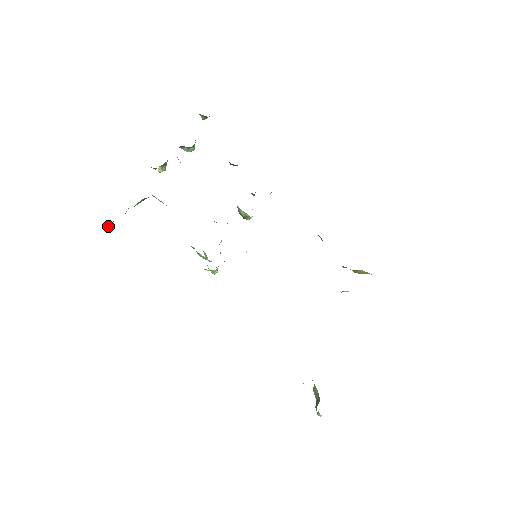
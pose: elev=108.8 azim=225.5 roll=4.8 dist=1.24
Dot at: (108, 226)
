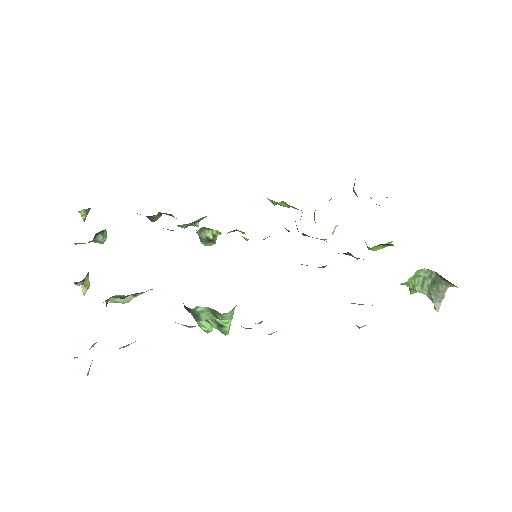
Dot at: (88, 372)
